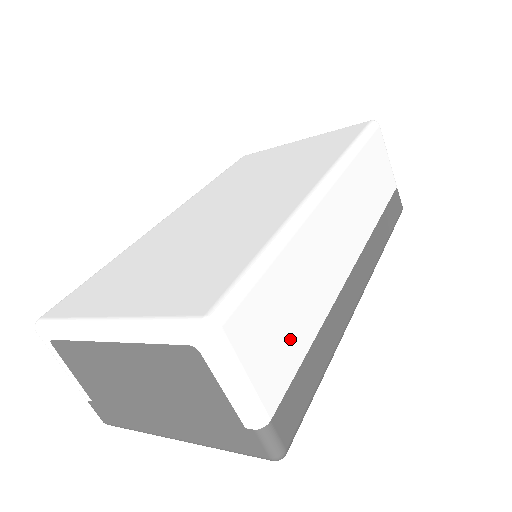
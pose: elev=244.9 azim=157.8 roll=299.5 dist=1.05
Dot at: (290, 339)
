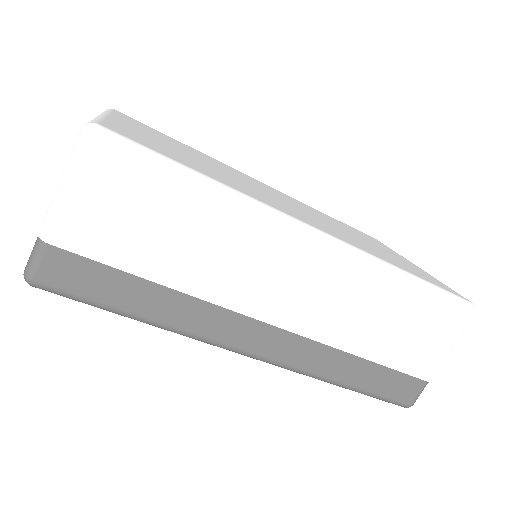
Dot at: (137, 242)
